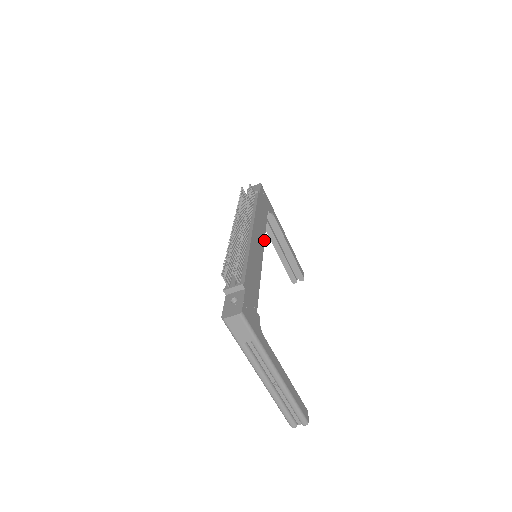
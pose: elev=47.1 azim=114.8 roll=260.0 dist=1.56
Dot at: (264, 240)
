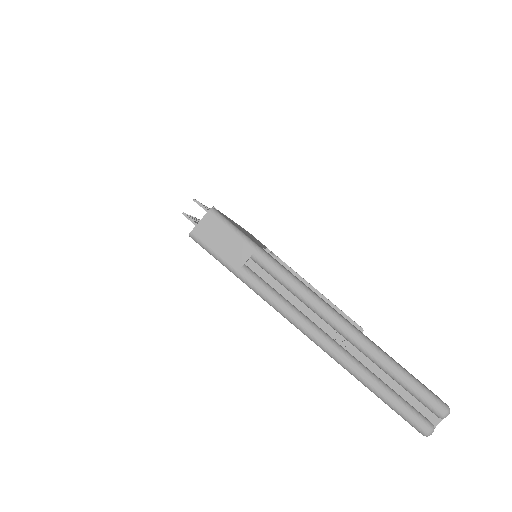
Dot at: occluded
